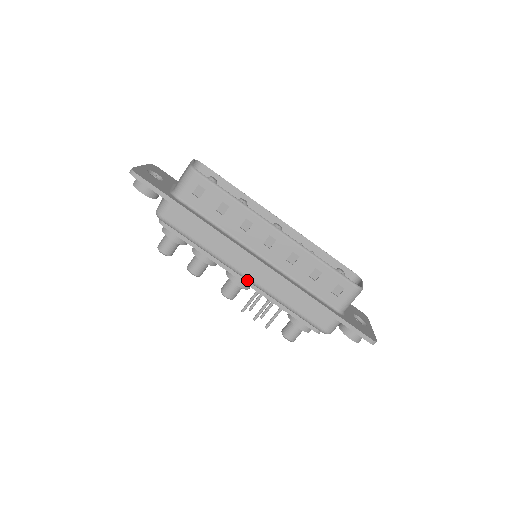
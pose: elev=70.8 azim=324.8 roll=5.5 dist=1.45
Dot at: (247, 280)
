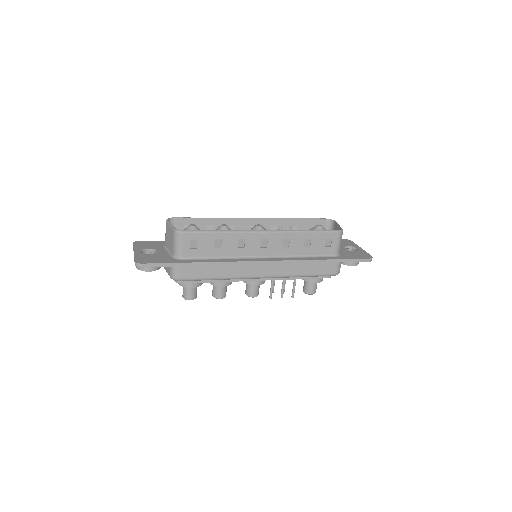
Dot at: occluded
